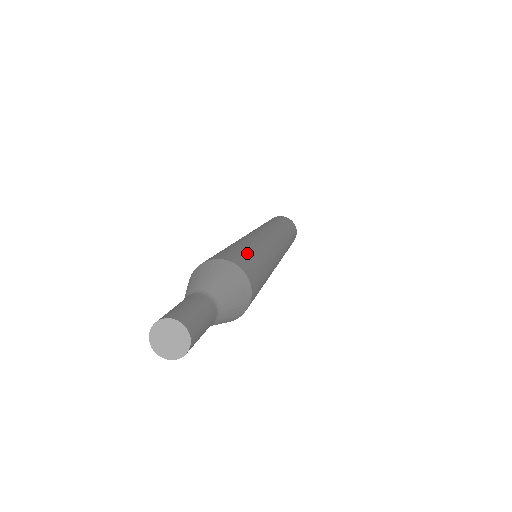
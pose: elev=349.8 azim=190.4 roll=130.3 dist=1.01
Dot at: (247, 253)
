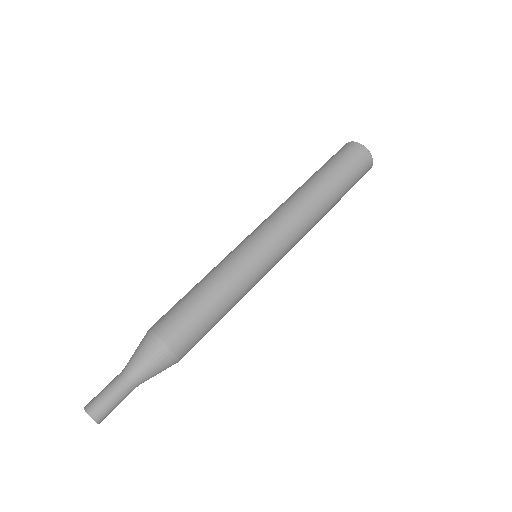
Dot at: (198, 316)
